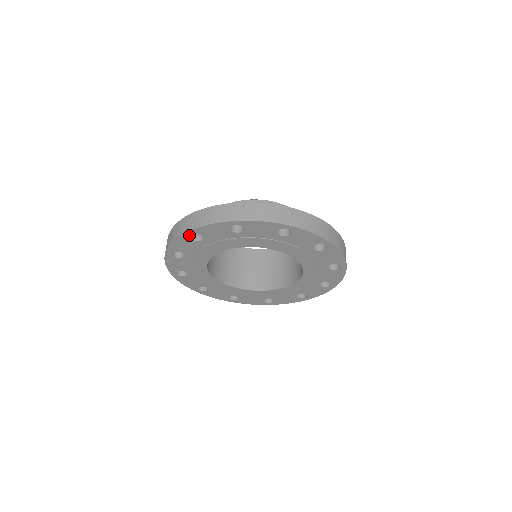
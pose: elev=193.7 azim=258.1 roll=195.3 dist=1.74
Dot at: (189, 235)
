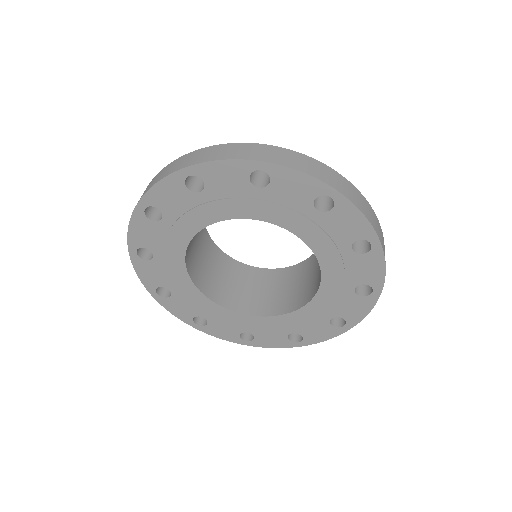
Dot at: (142, 210)
